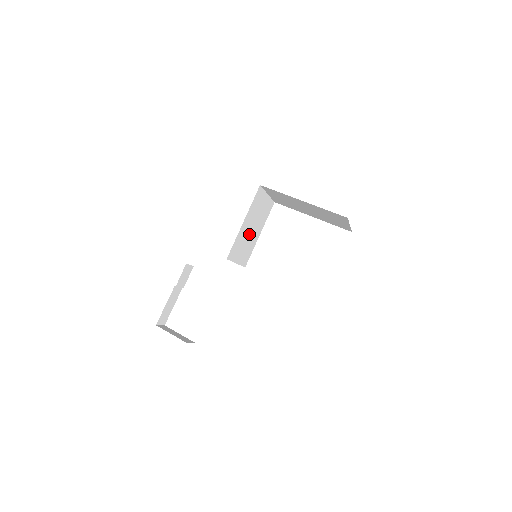
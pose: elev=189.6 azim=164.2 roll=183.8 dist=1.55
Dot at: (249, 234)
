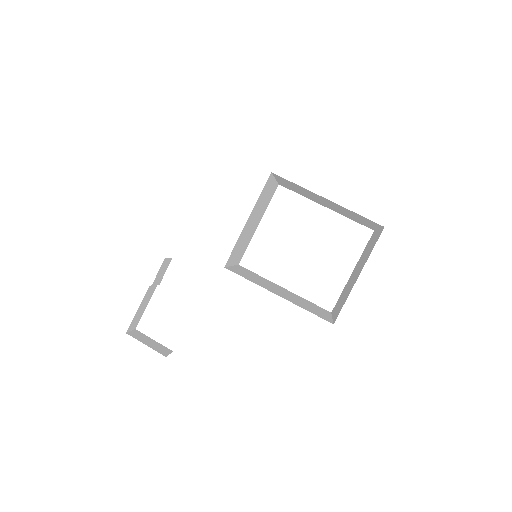
Dot at: (249, 229)
